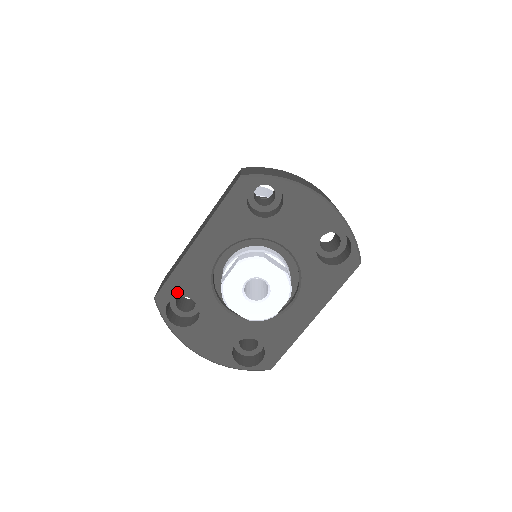
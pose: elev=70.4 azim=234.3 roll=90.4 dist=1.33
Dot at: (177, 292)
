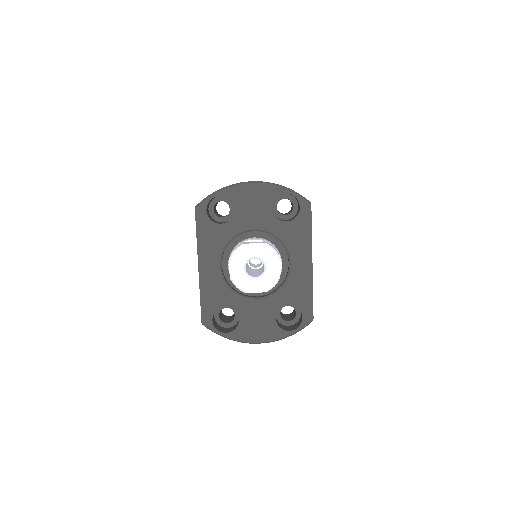
Dot at: (212, 309)
